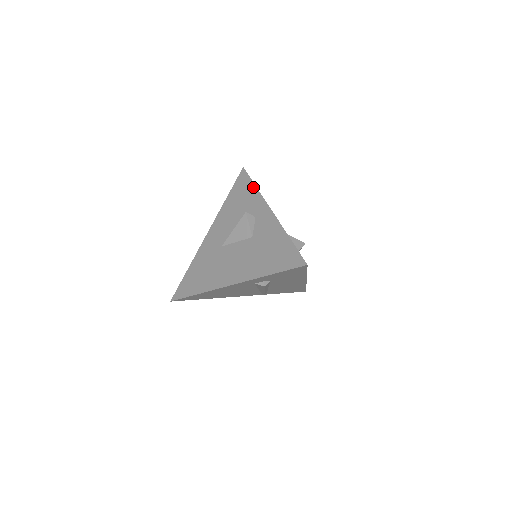
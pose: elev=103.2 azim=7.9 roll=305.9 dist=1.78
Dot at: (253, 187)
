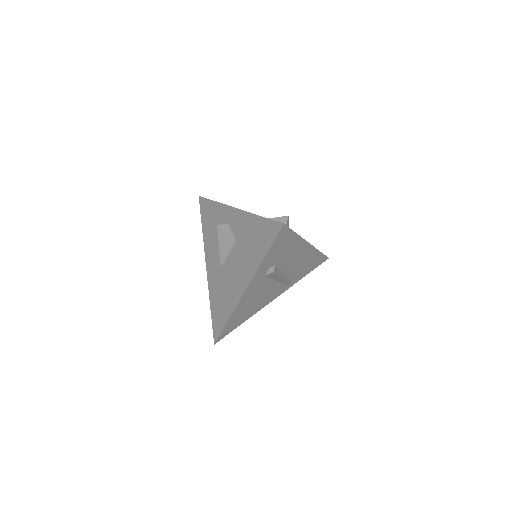
Dot at: (213, 203)
